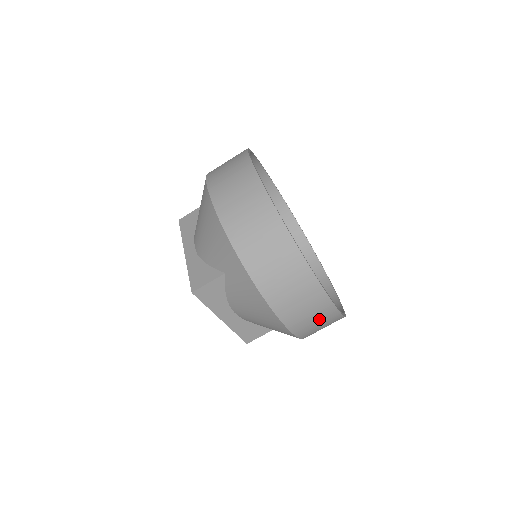
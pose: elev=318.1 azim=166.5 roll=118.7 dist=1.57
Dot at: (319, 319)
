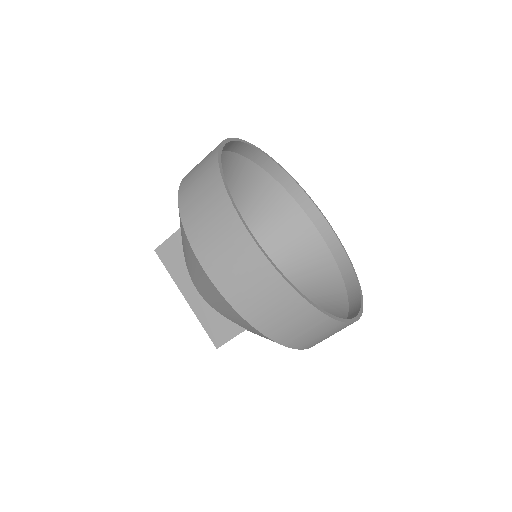
Dot at: (247, 273)
